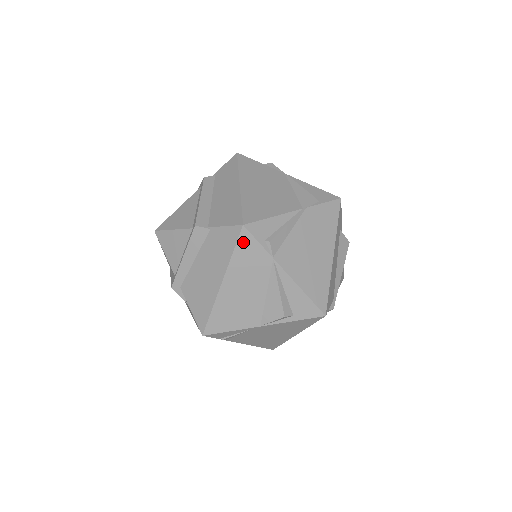
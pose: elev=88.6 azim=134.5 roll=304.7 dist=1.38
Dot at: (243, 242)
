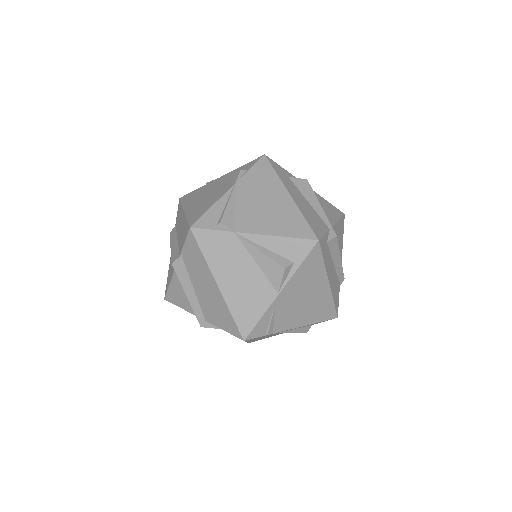
Dot at: (202, 240)
